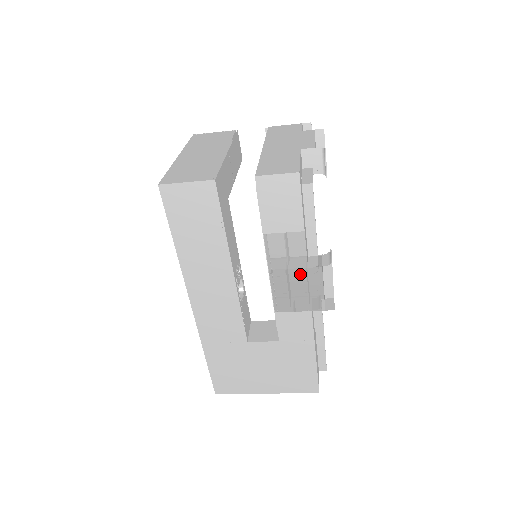
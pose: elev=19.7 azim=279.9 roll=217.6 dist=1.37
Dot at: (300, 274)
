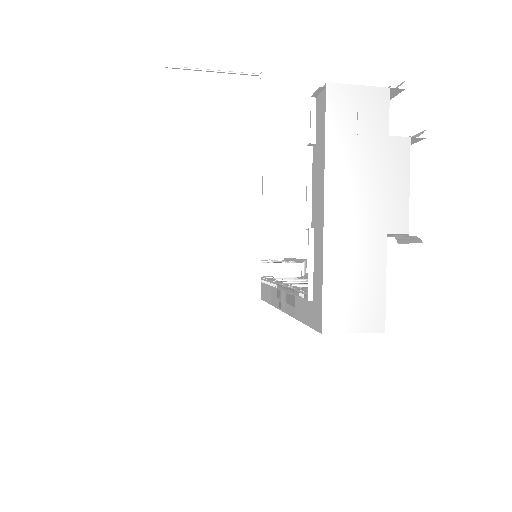
Dot at: occluded
